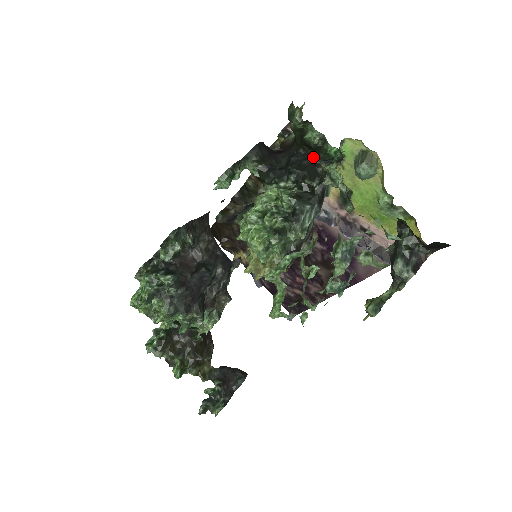
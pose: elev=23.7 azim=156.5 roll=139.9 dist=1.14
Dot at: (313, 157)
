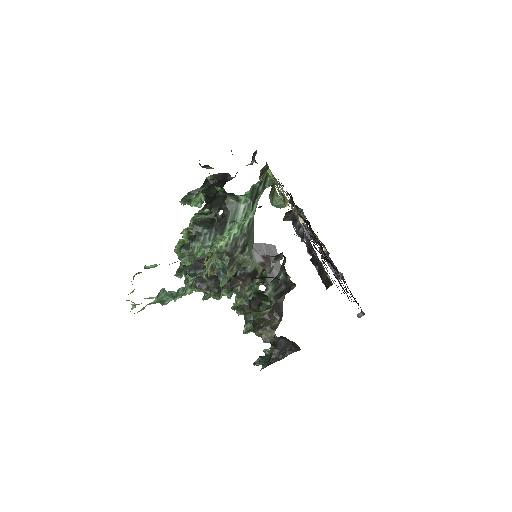
Dot at: occluded
